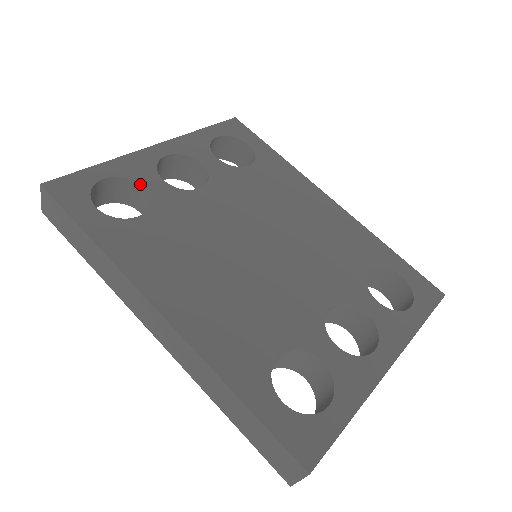
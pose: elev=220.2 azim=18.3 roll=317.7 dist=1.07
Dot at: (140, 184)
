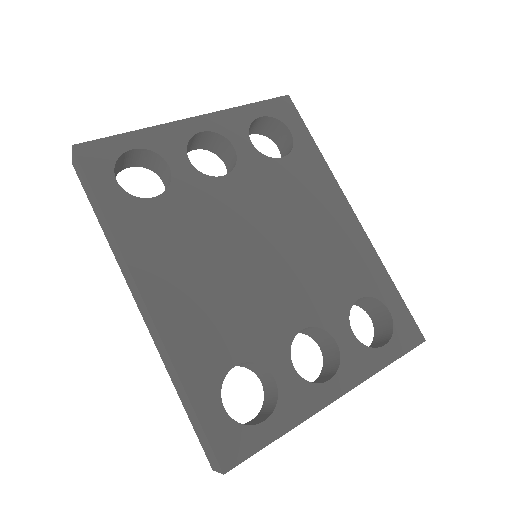
Dot at: (165, 161)
